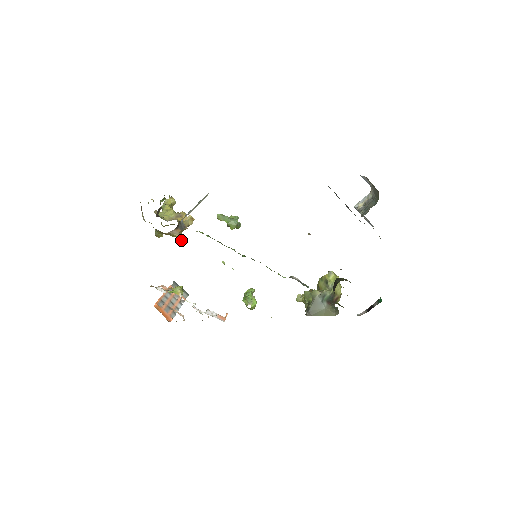
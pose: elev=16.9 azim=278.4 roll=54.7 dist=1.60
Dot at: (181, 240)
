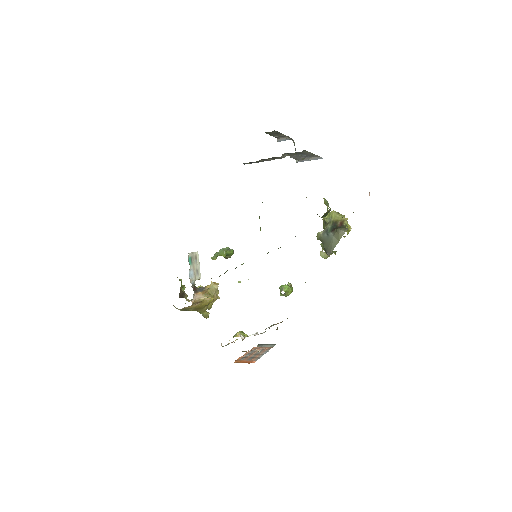
Dot at: (210, 299)
